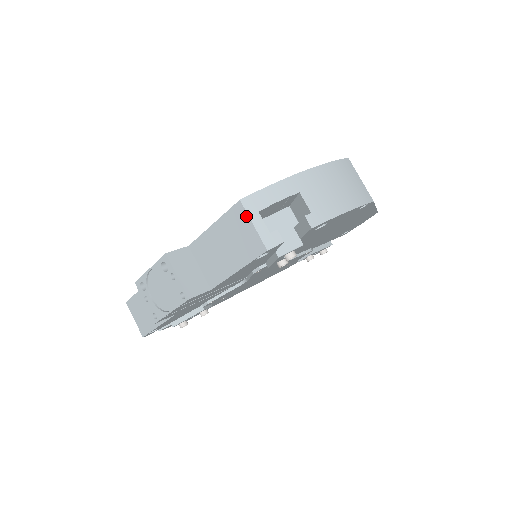
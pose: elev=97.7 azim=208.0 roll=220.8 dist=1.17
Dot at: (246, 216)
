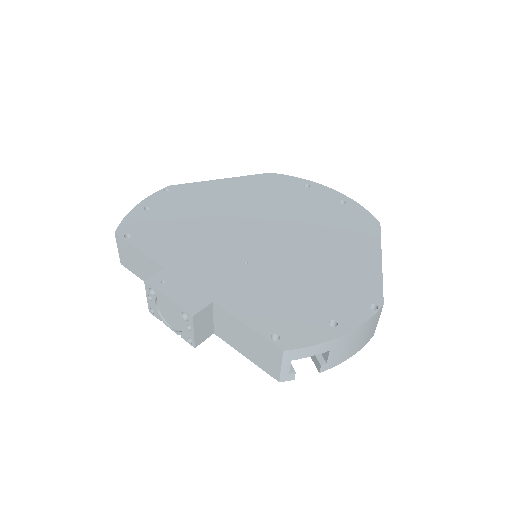
Dot at: (280, 359)
